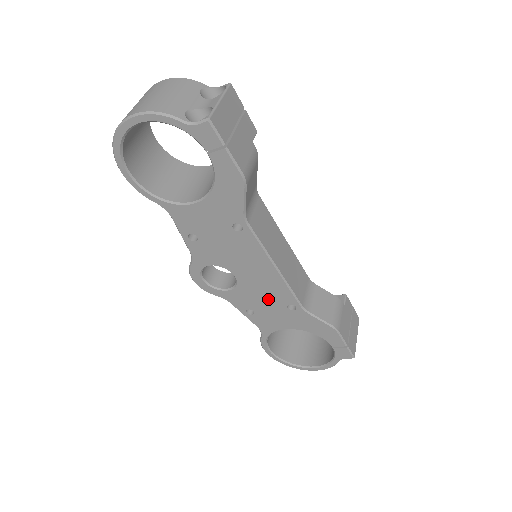
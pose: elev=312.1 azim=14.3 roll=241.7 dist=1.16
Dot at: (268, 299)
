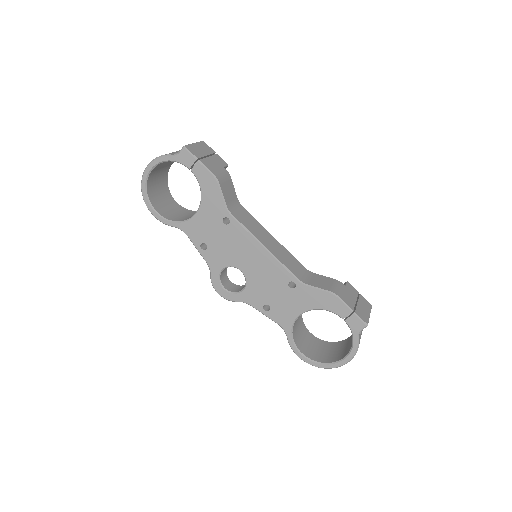
Dot at: (272, 285)
